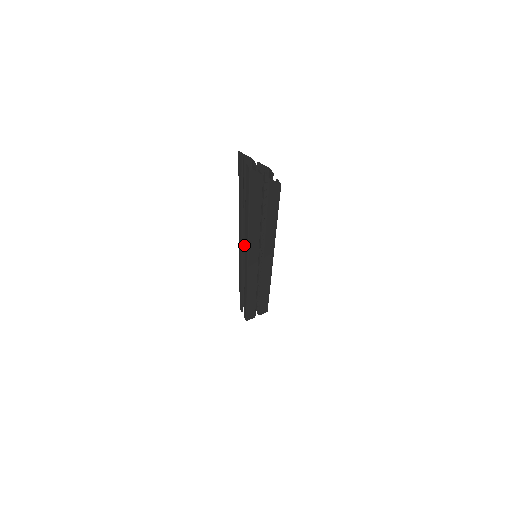
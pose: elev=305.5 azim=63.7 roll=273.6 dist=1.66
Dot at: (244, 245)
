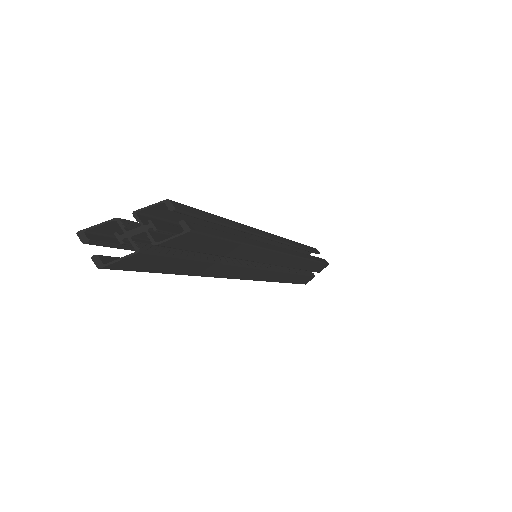
Dot at: occluded
